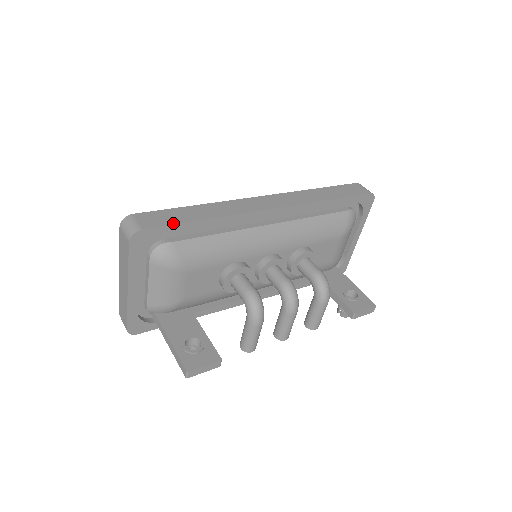
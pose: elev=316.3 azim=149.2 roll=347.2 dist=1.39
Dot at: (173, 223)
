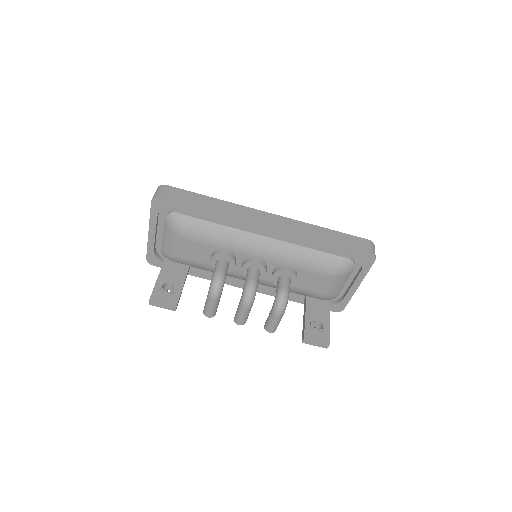
Dot at: (184, 202)
